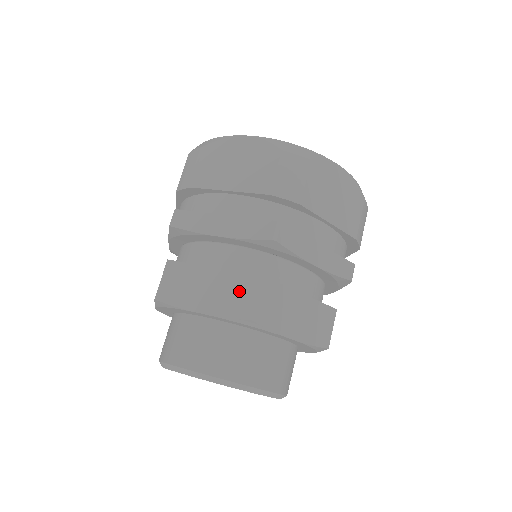
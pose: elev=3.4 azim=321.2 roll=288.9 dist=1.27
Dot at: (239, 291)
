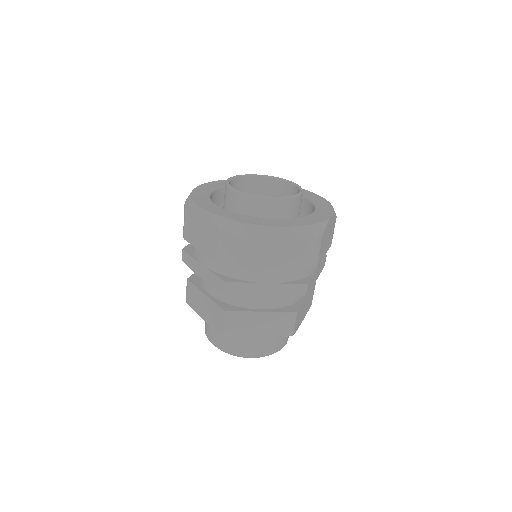
Dot at: (216, 315)
